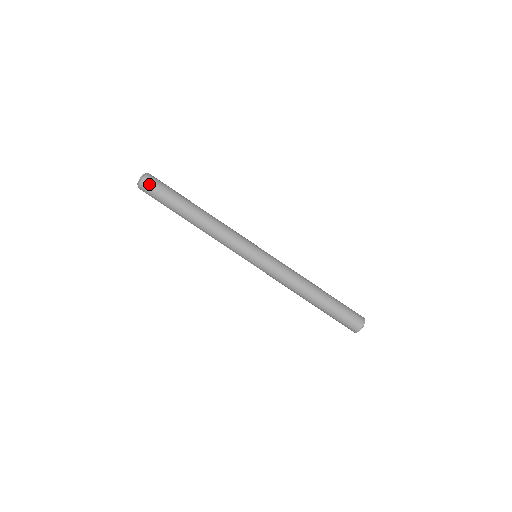
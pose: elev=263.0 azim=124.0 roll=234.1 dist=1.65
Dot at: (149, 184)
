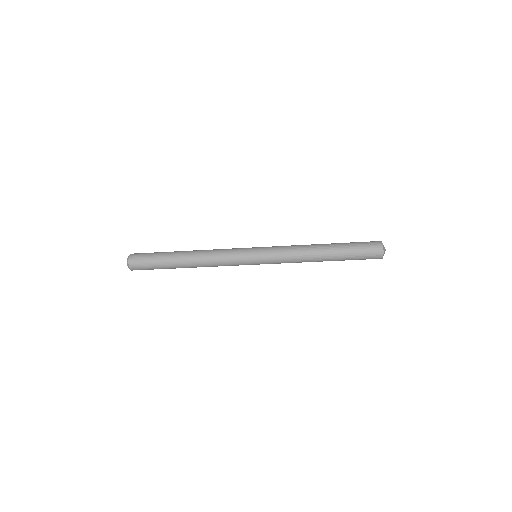
Dot at: (137, 268)
